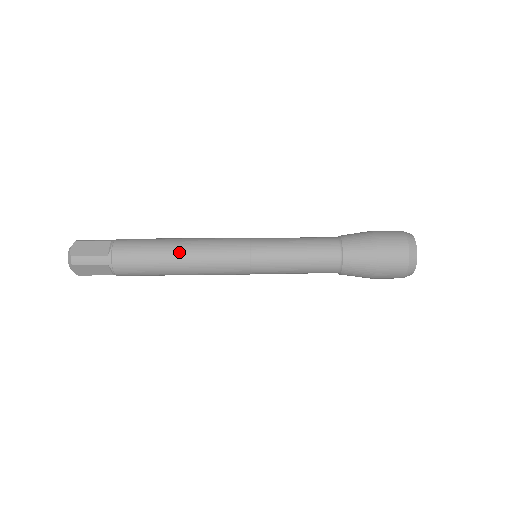
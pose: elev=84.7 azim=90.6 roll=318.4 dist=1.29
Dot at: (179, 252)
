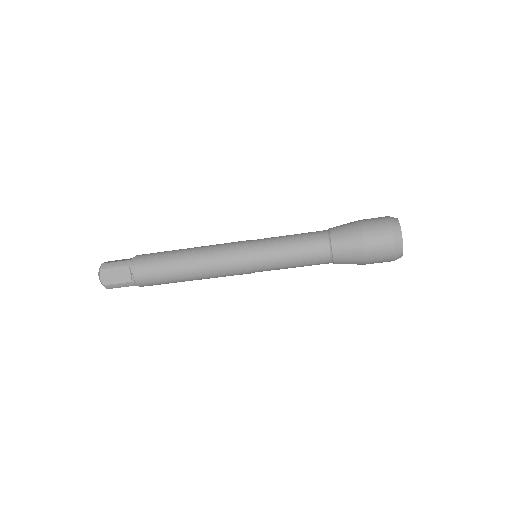
Dot at: (189, 273)
